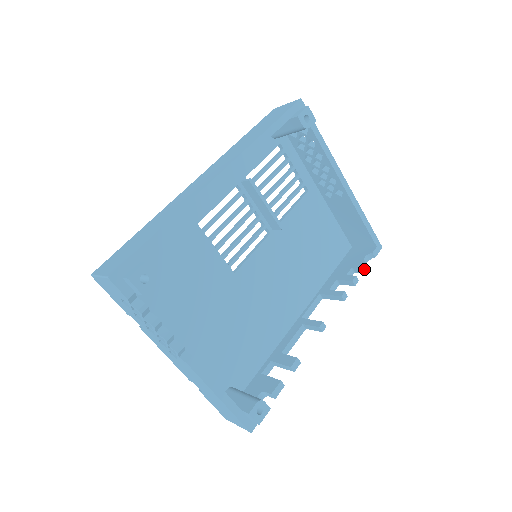
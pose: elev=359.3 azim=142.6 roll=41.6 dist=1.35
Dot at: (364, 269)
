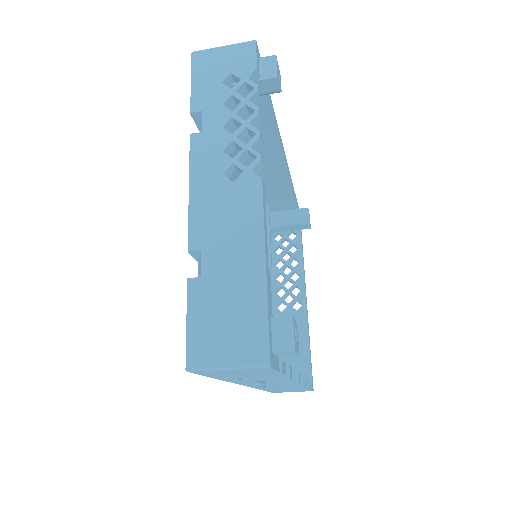
Dot at: (309, 385)
